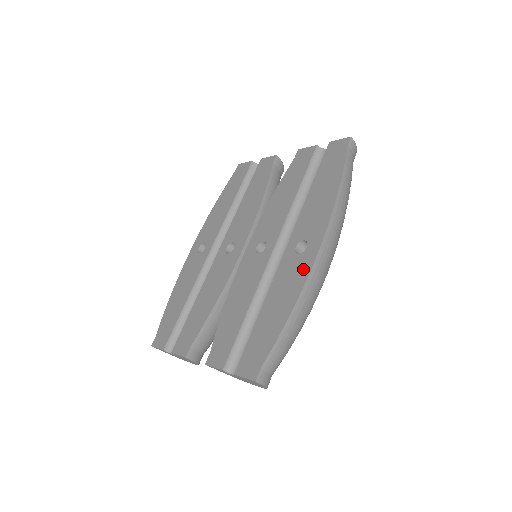
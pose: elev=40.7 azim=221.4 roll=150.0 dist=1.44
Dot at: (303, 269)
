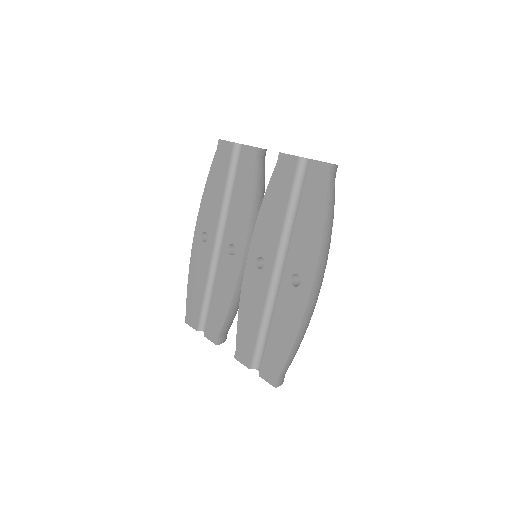
Dot at: (300, 305)
